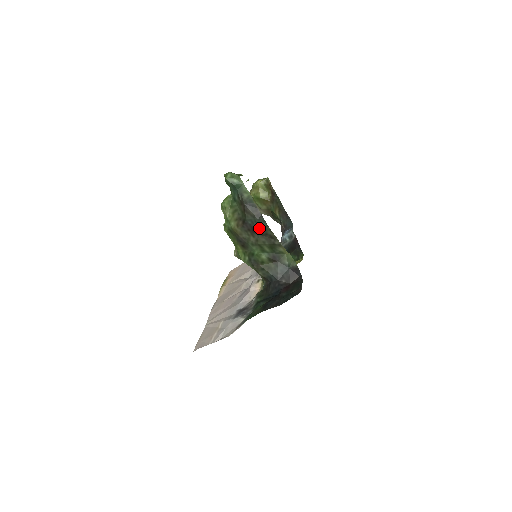
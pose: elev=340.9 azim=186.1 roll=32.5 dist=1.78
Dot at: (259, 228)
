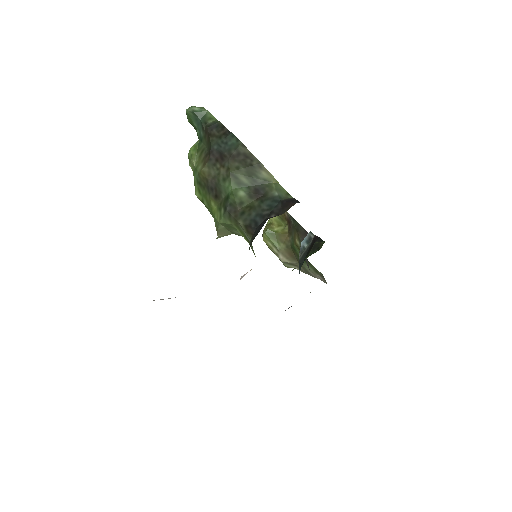
Dot at: (228, 149)
